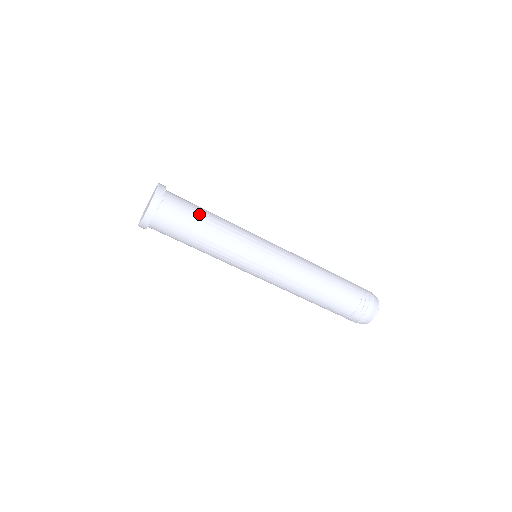
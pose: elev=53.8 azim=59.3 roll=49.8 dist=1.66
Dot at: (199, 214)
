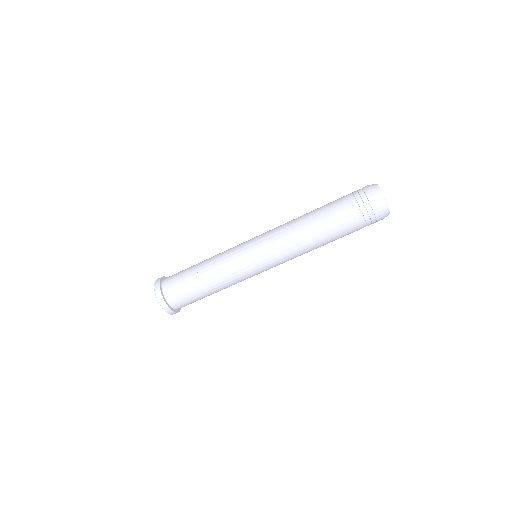
Dot at: (190, 274)
